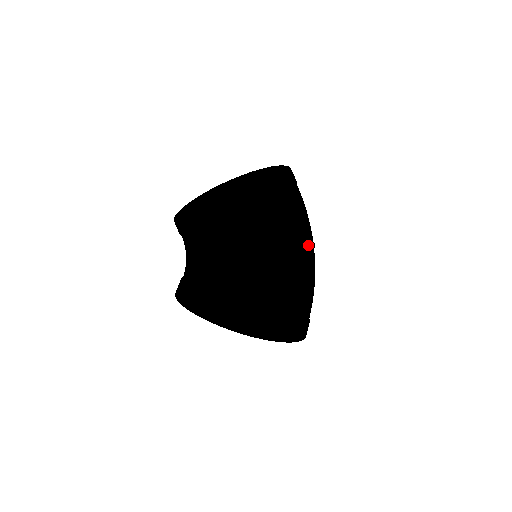
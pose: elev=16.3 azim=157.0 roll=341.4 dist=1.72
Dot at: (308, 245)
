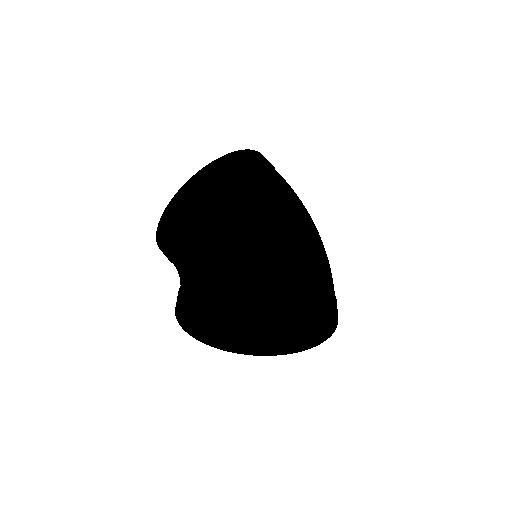
Dot at: (305, 217)
